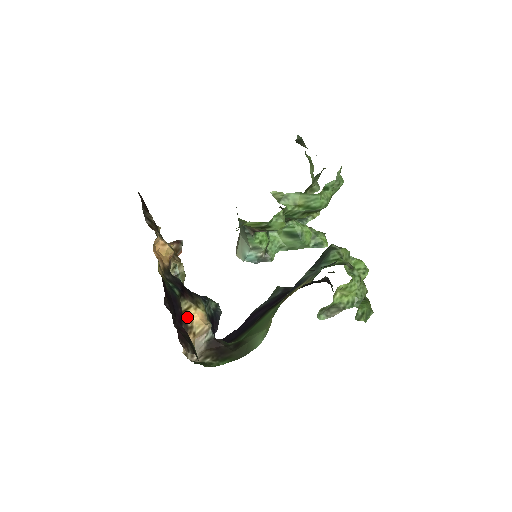
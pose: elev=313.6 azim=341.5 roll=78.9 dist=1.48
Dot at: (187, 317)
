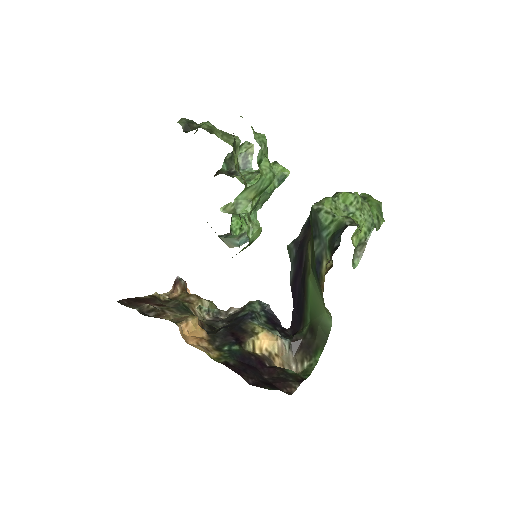
Dot at: (260, 351)
